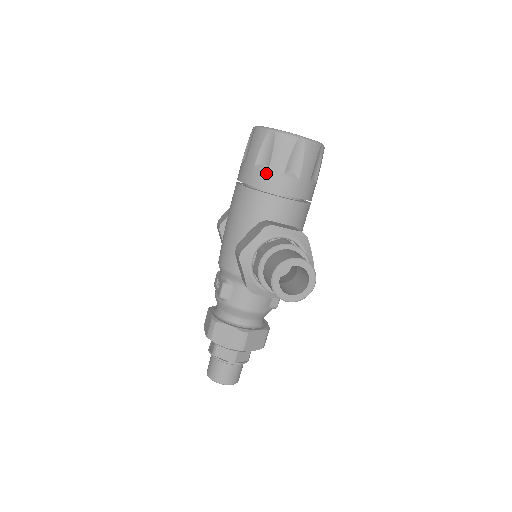
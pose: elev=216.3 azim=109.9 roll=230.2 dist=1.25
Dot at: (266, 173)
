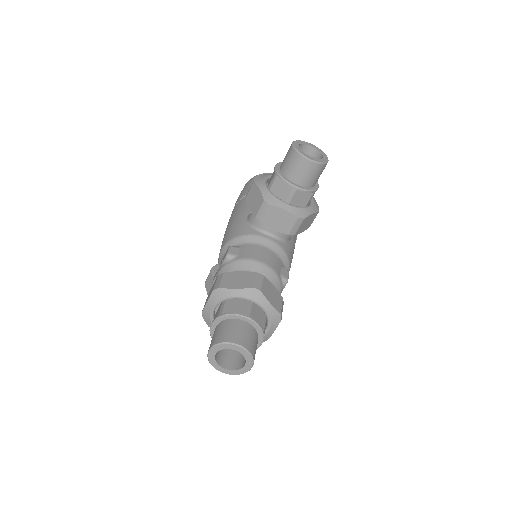
Dot at: occluded
